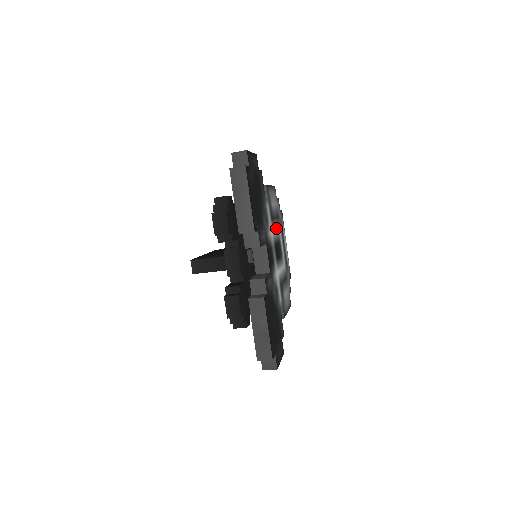
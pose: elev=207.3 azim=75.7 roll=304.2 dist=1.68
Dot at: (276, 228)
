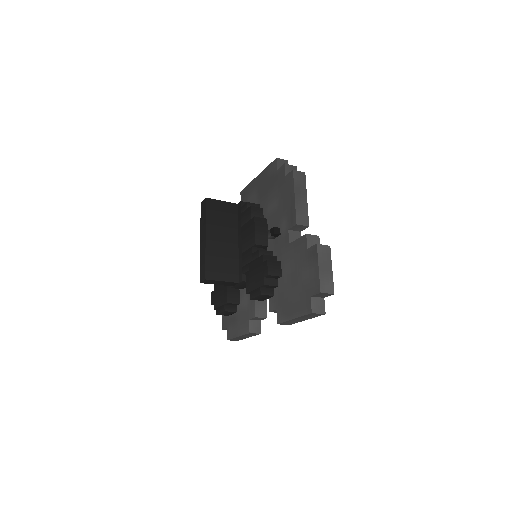
Dot at: occluded
